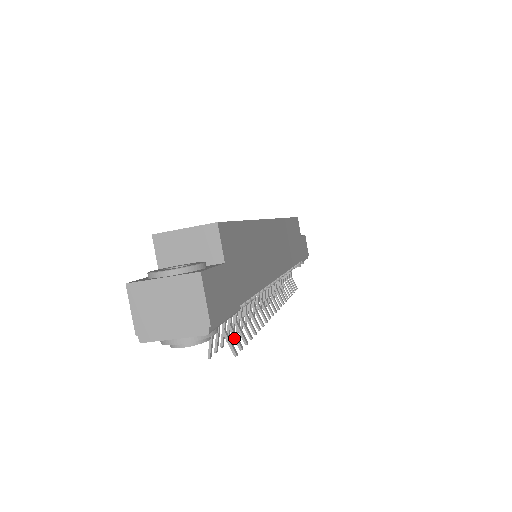
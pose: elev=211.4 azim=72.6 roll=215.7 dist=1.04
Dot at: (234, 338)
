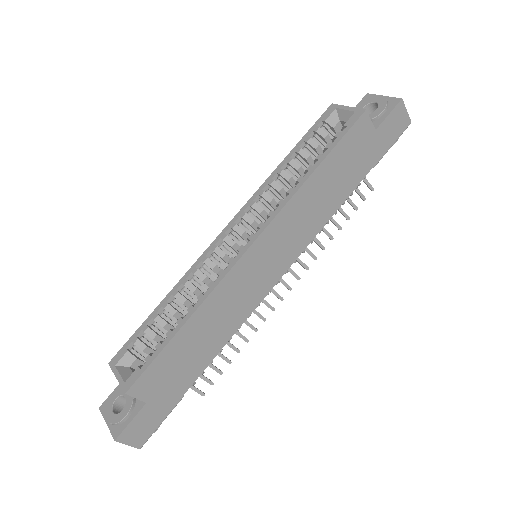
Dot at: (204, 380)
